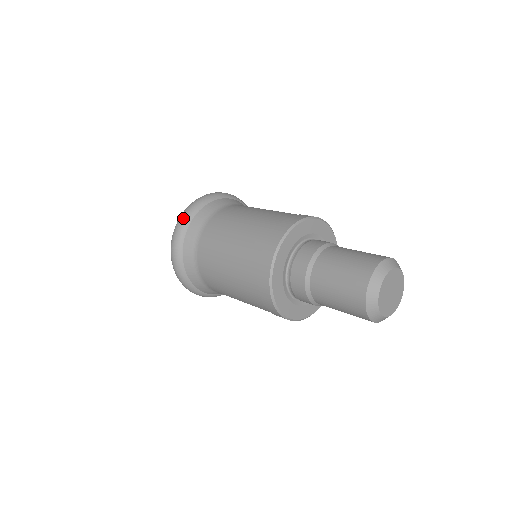
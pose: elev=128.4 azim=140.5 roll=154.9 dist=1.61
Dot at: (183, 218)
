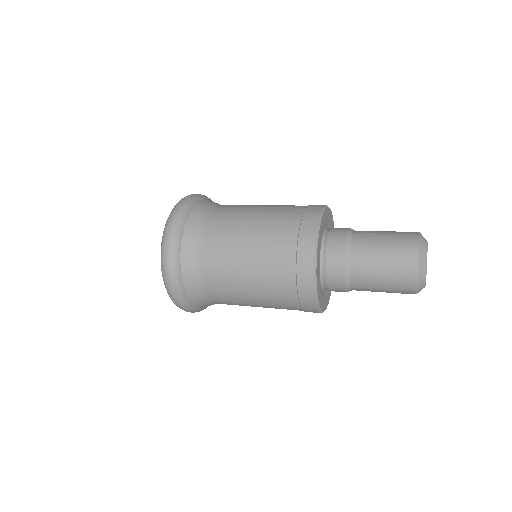
Dot at: (177, 298)
